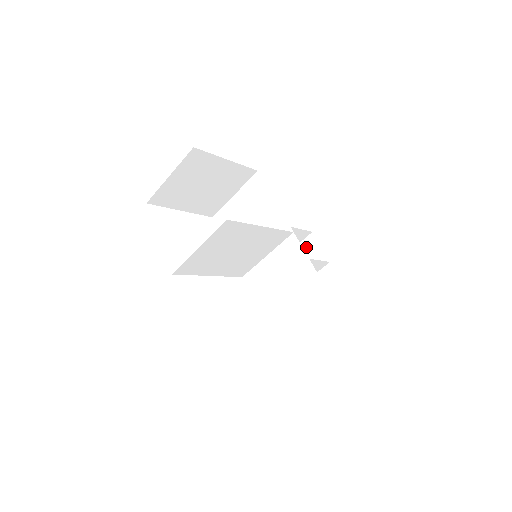
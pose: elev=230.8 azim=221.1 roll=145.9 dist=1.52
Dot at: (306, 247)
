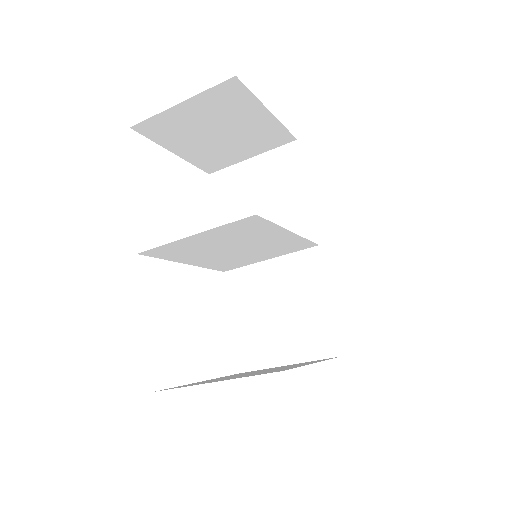
Dot at: occluded
